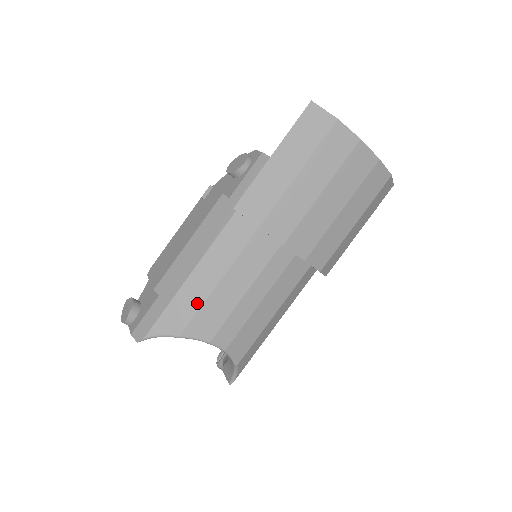
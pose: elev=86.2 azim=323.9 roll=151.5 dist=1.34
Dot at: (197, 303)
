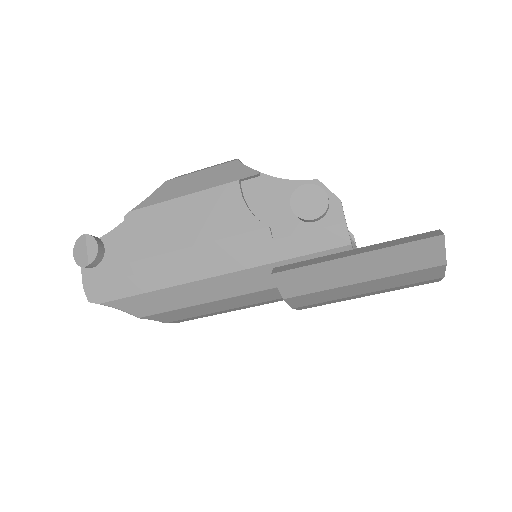
Dot at: (173, 306)
